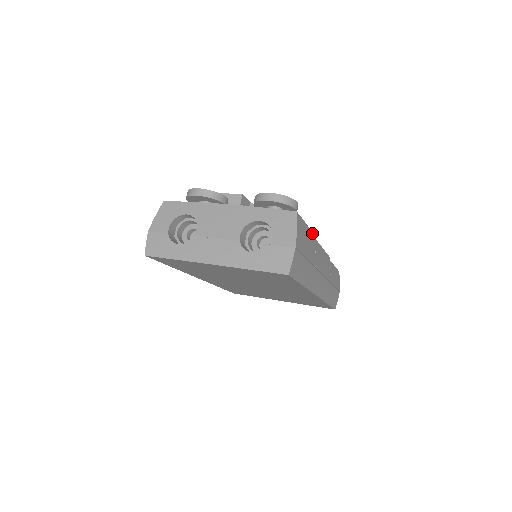
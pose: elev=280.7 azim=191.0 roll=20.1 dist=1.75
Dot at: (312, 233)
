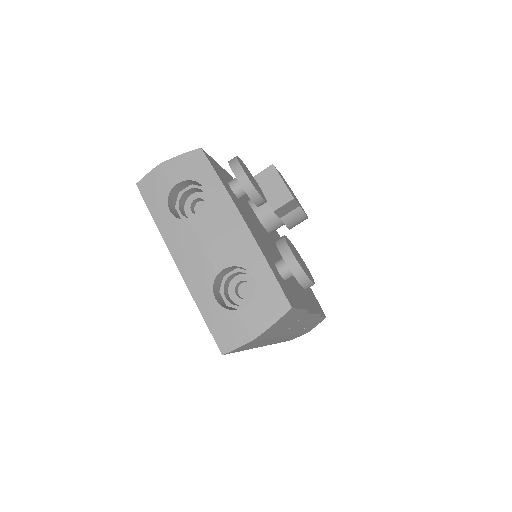
Dot at: (306, 311)
